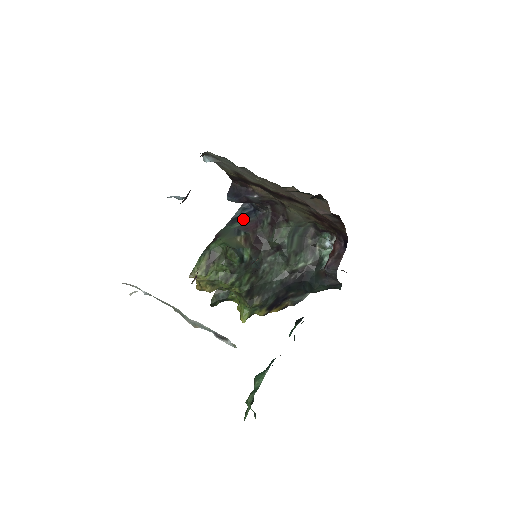
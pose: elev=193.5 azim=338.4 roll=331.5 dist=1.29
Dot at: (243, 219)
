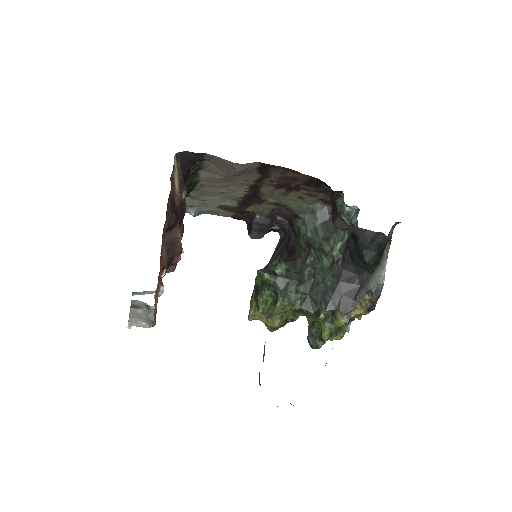
Dot at: (279, 247)
